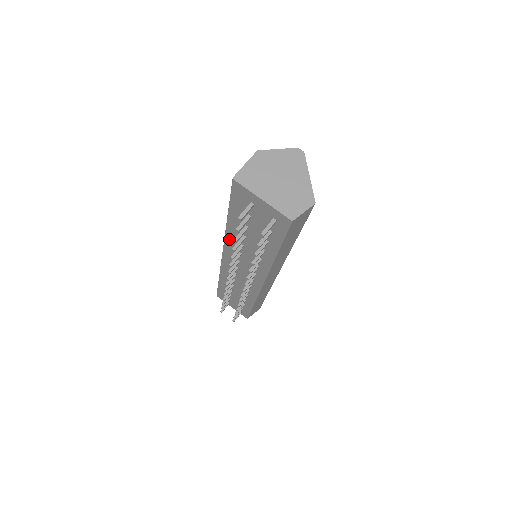
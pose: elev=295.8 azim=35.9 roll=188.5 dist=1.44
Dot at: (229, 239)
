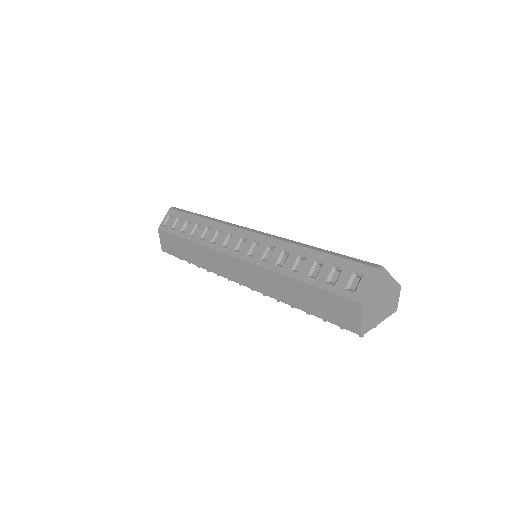
Dot at: occluded
